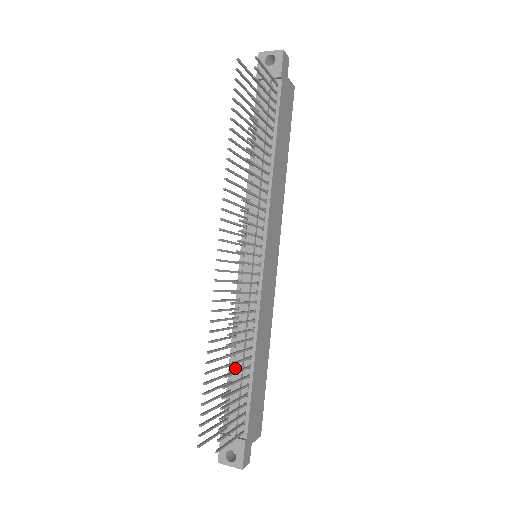
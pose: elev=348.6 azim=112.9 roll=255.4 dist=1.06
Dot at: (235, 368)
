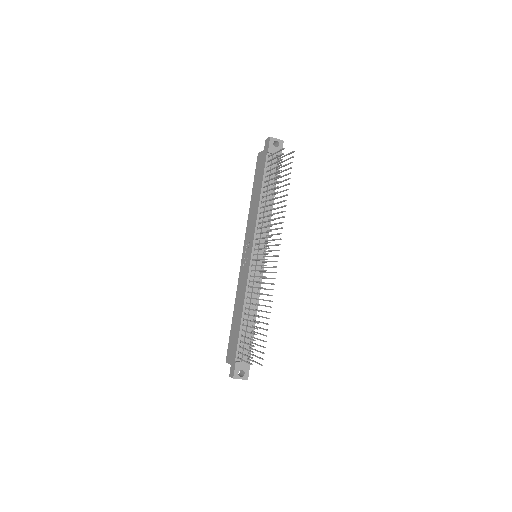
Dot at: (245, 322)
